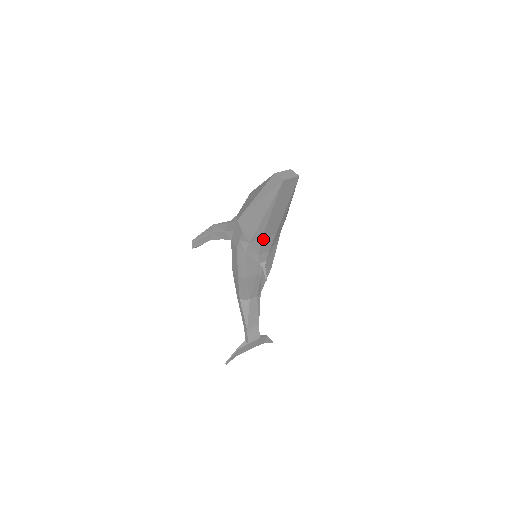
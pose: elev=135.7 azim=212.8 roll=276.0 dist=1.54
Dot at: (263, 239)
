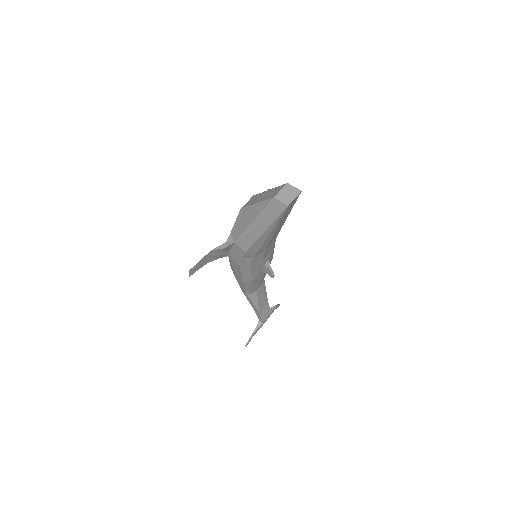
Dot at: (266, 248)
